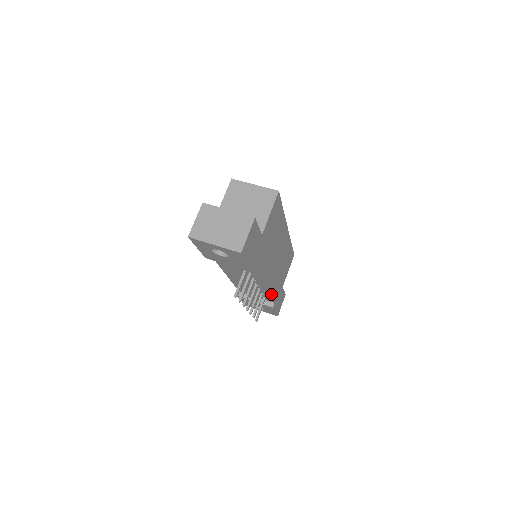
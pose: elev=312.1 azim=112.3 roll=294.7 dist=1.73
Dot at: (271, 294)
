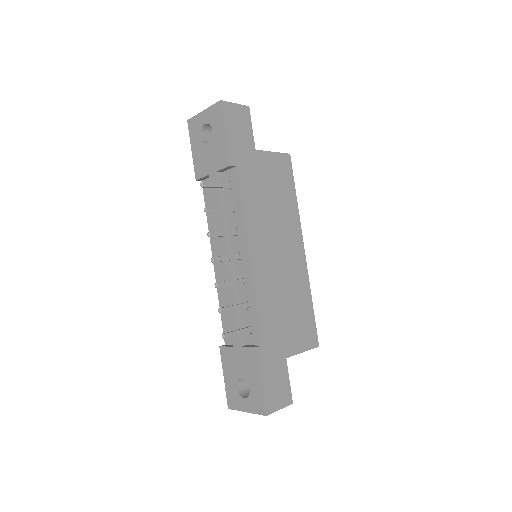
Dot at: (257, 302)
